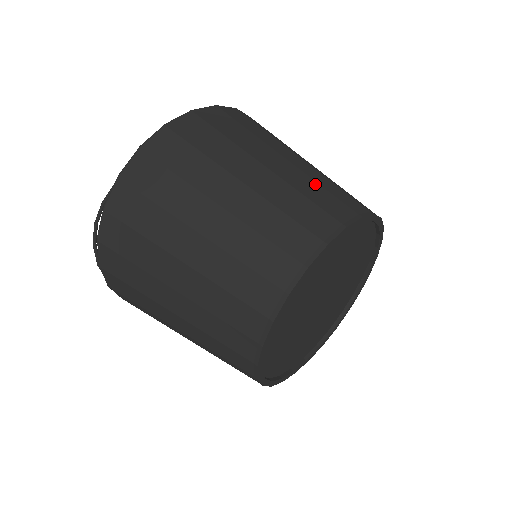
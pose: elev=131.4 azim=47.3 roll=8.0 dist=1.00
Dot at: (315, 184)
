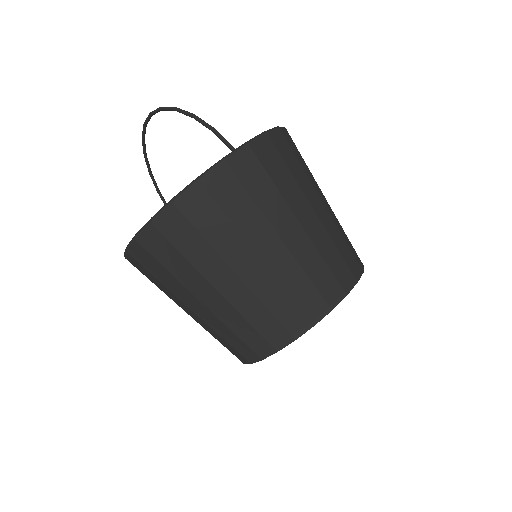
Dot at: (242, 320)
